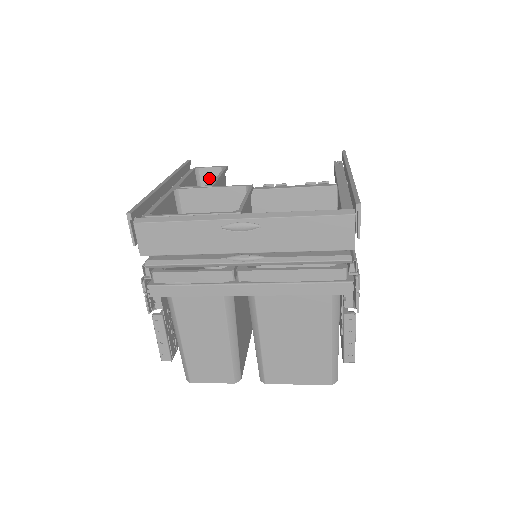
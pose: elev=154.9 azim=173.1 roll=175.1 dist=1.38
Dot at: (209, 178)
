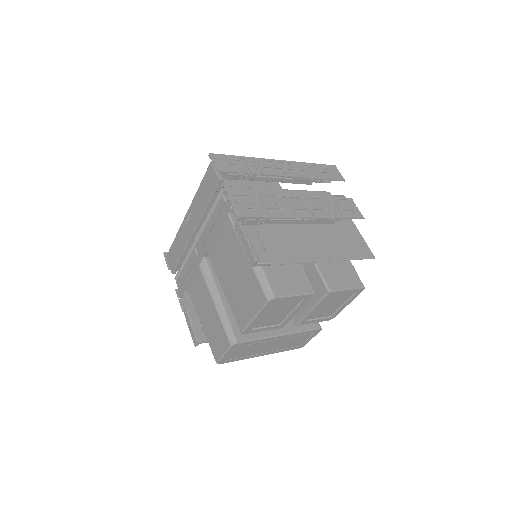
Dot at: occluded
